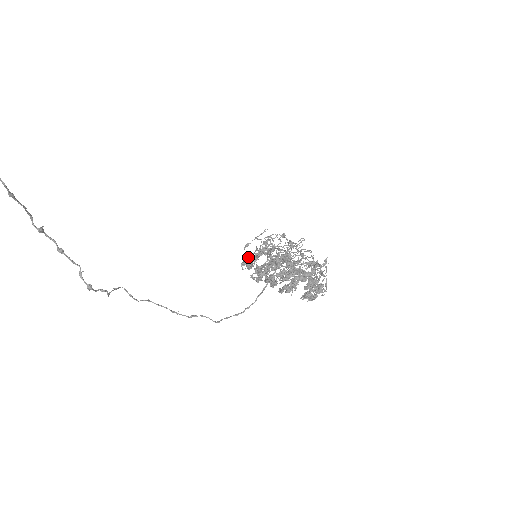
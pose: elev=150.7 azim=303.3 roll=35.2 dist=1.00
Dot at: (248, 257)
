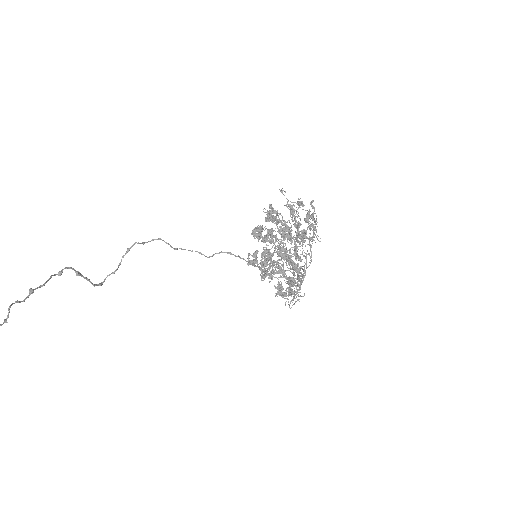
Dot at: (270, 213)
